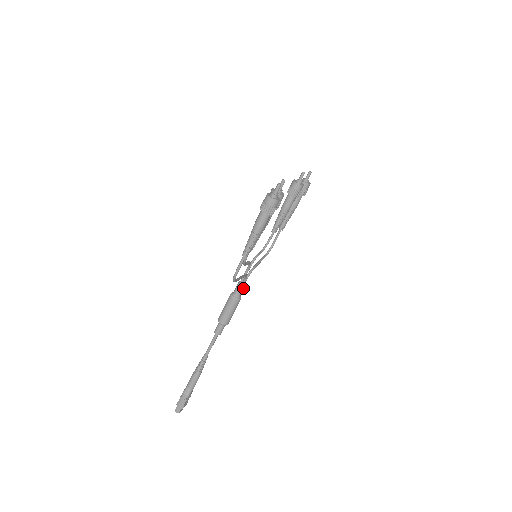
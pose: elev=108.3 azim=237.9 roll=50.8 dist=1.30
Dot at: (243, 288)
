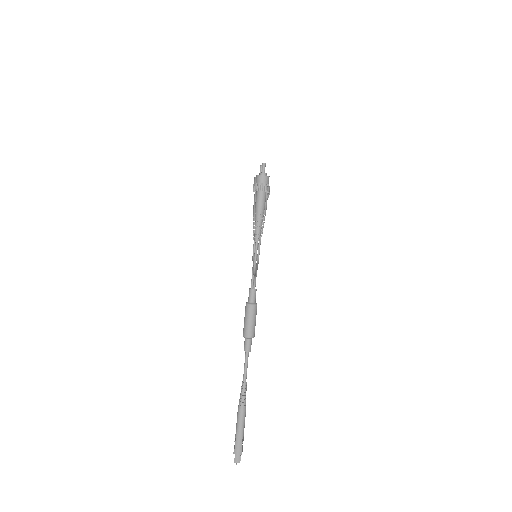
Dot at: occluded
